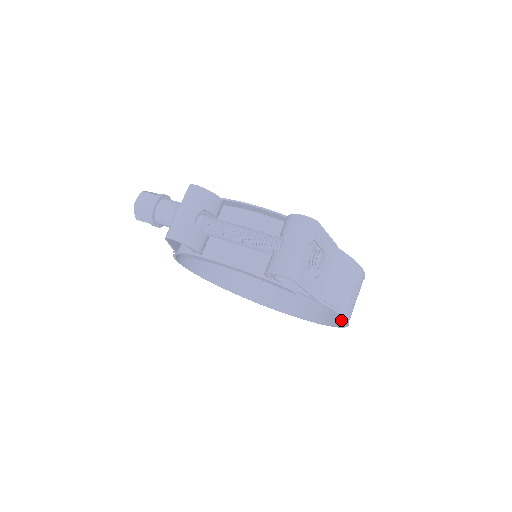
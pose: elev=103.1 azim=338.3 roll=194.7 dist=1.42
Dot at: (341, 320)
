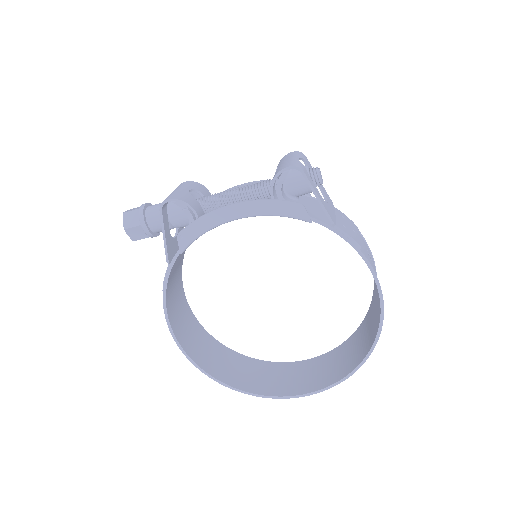
Dot at: (375, 330)
